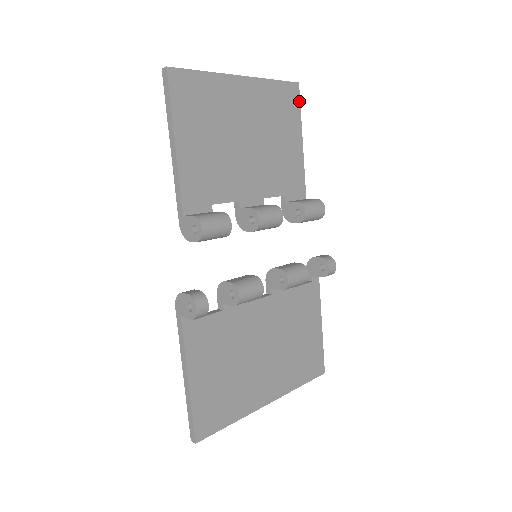
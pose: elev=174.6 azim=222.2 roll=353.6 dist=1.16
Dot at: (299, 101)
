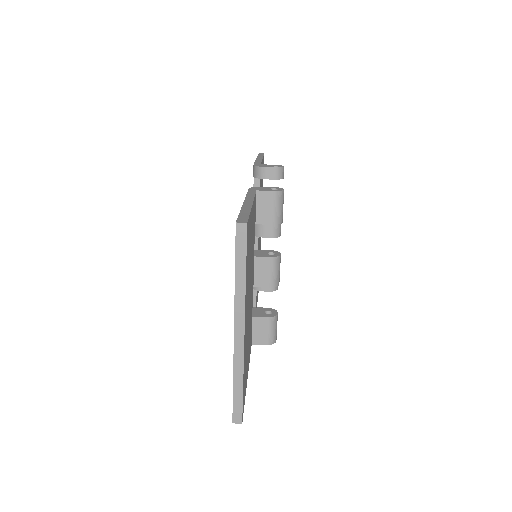
Dot at: (249, 218)
